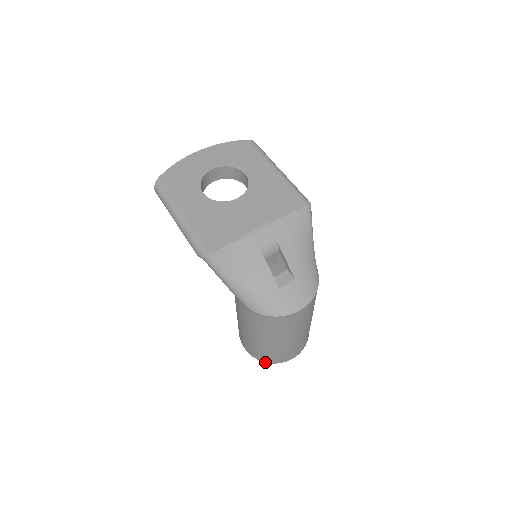
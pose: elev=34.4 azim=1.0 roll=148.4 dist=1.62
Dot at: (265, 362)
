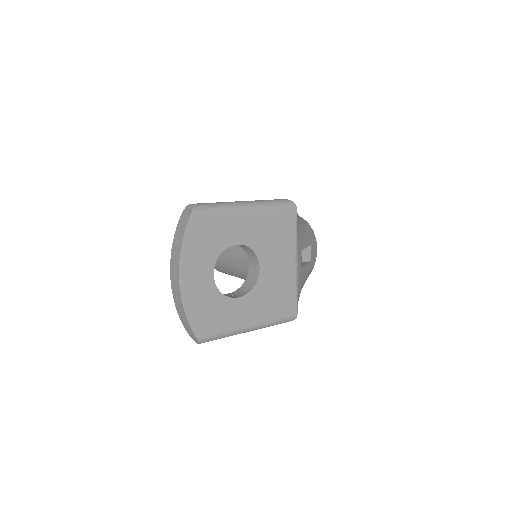
Dot at: occluded
